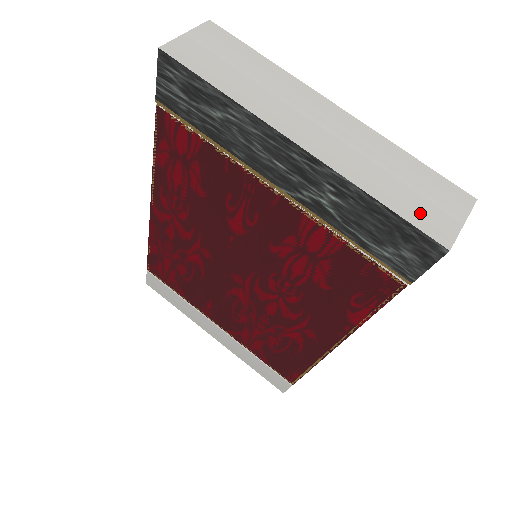
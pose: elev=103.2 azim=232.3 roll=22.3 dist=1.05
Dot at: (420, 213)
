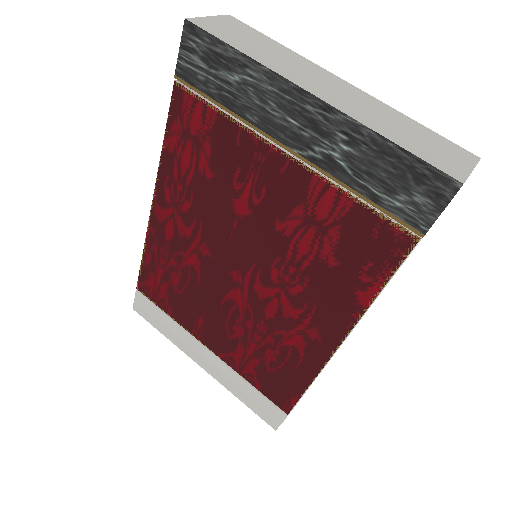
Dot at: (431, 156)
